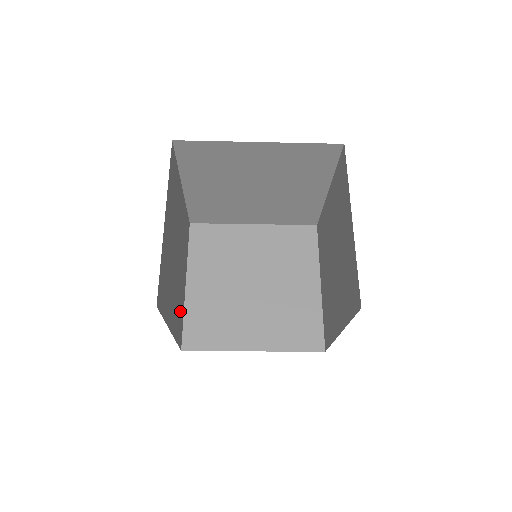
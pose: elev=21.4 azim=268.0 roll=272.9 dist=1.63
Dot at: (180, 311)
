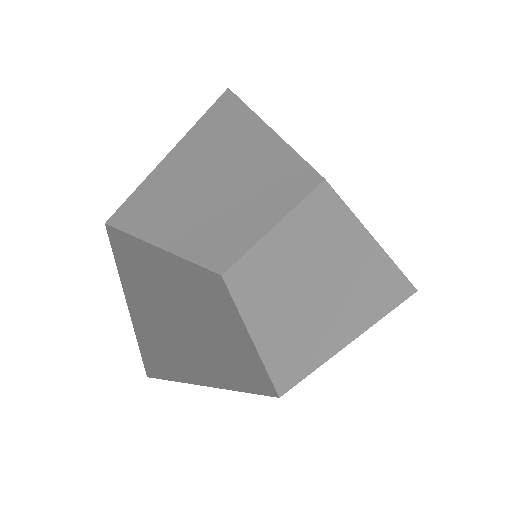
Dot at: (176, 354)
